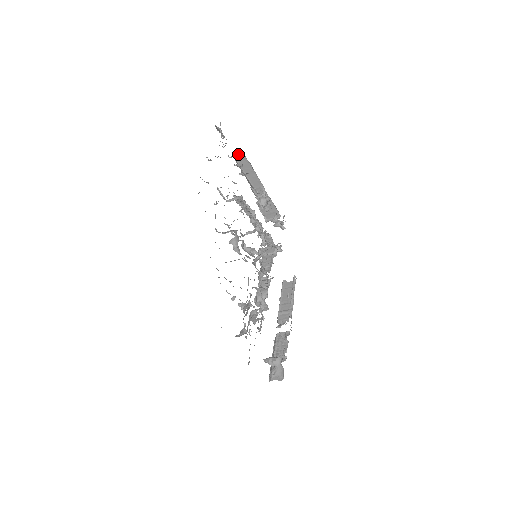
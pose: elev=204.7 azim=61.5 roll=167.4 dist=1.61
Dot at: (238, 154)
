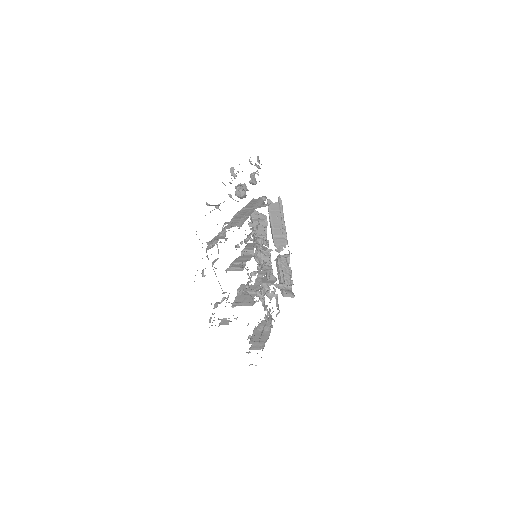
Dot at: (212, 205)
